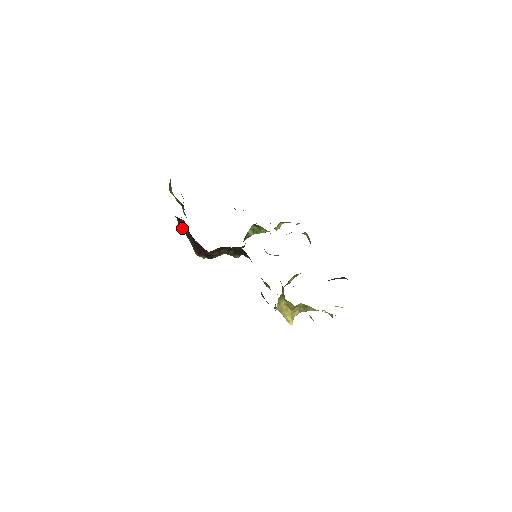
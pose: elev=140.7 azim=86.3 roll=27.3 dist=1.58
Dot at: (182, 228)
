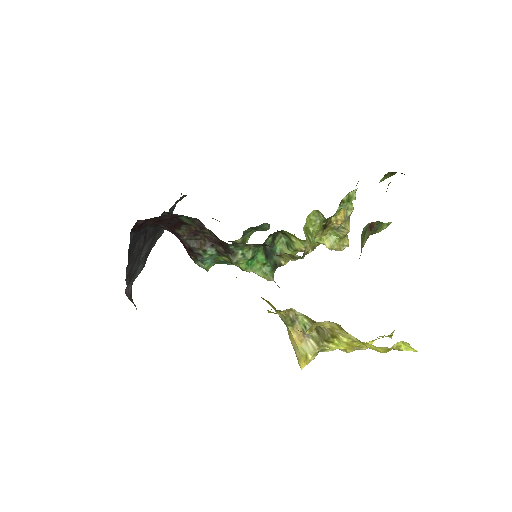
Dot at: occluded
